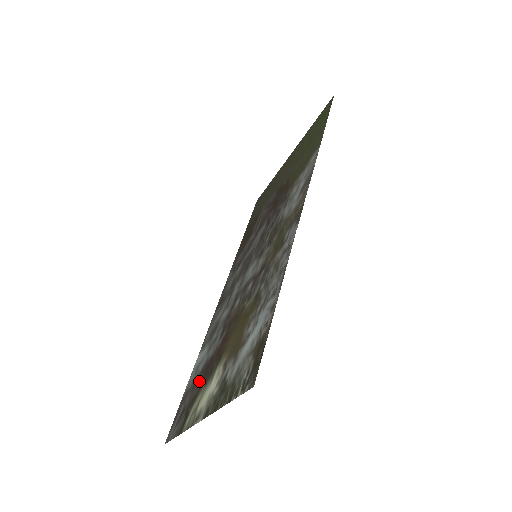
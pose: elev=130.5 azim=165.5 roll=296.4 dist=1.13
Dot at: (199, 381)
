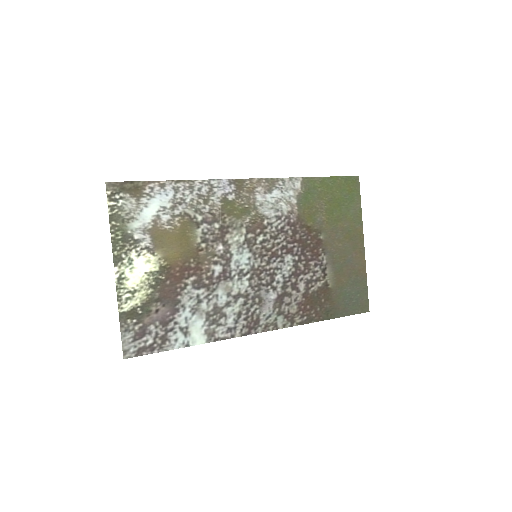
Dot at: (163, 309)
